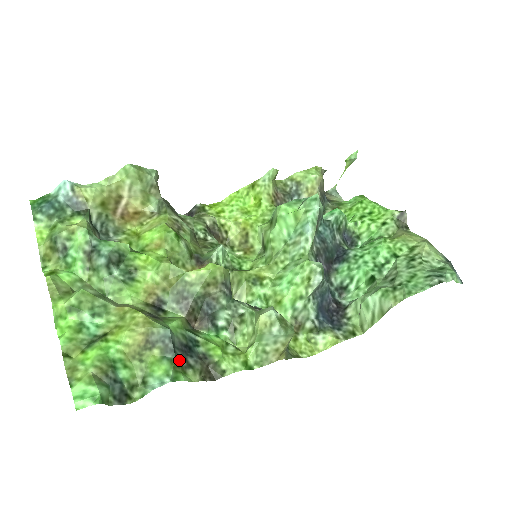
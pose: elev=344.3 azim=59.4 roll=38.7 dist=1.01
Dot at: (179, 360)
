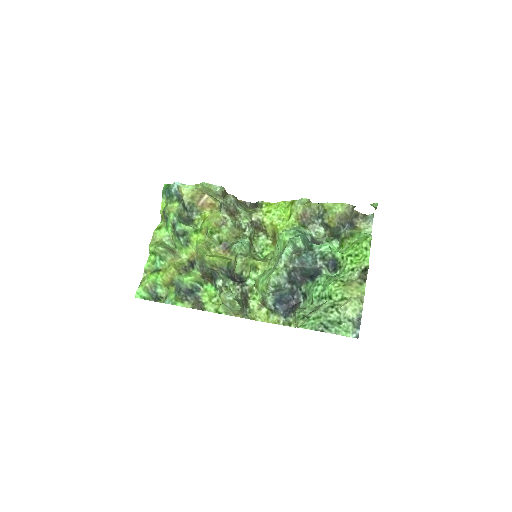
Dot at: (181, 296)
